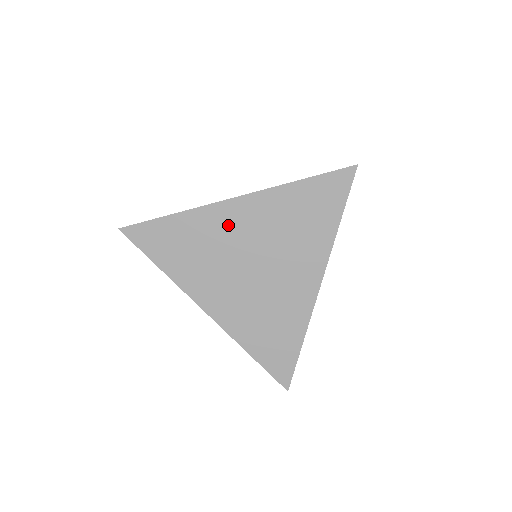
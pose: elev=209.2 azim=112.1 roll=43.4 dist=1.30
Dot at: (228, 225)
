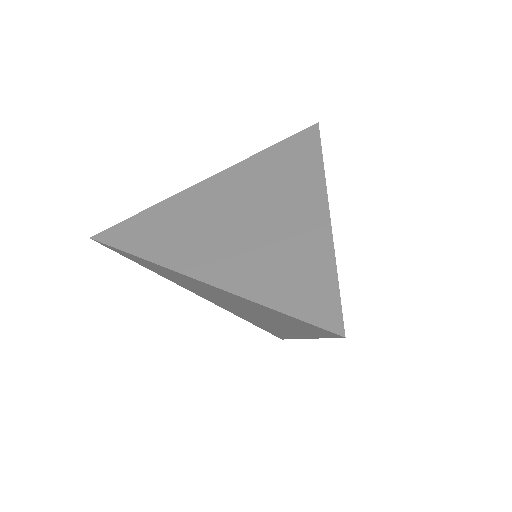
Dot at: (208, 197)
